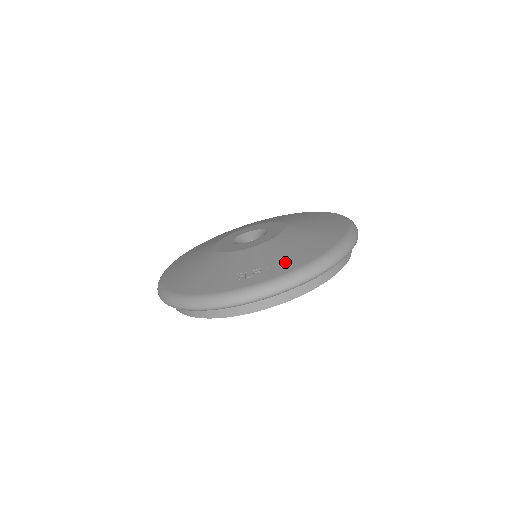
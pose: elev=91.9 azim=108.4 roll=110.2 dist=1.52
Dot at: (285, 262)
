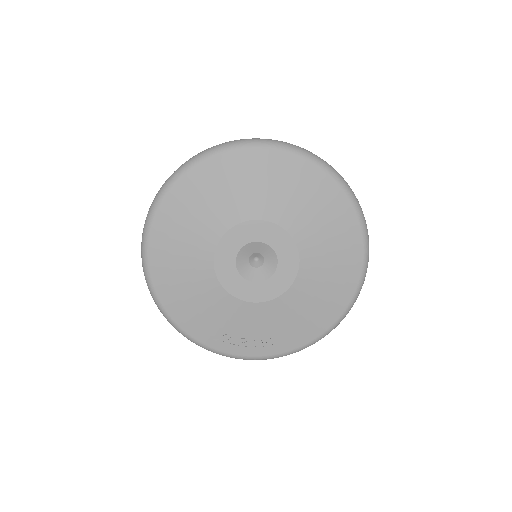
Dot at: (269, 343)
